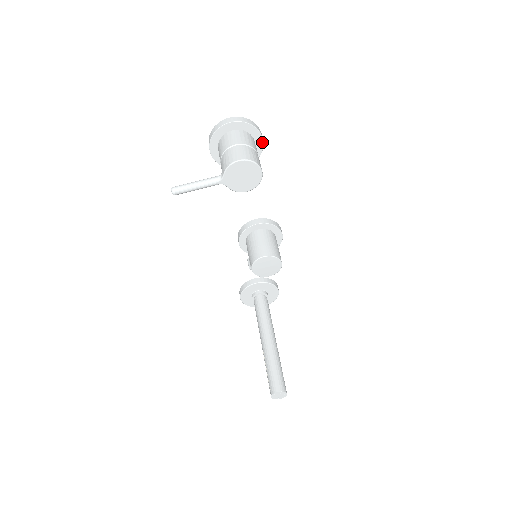
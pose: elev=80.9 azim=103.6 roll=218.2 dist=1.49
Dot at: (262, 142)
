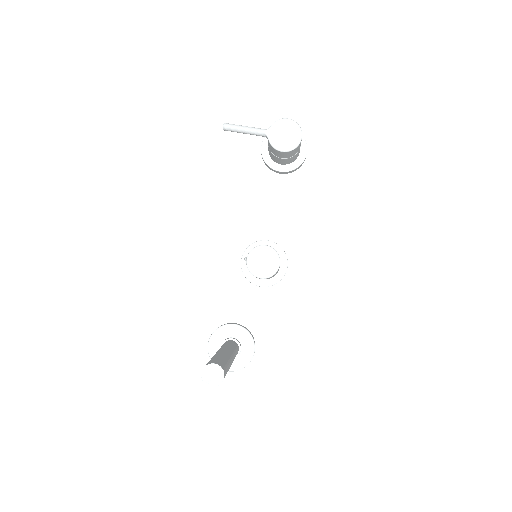
Dot at: (305, 155)
